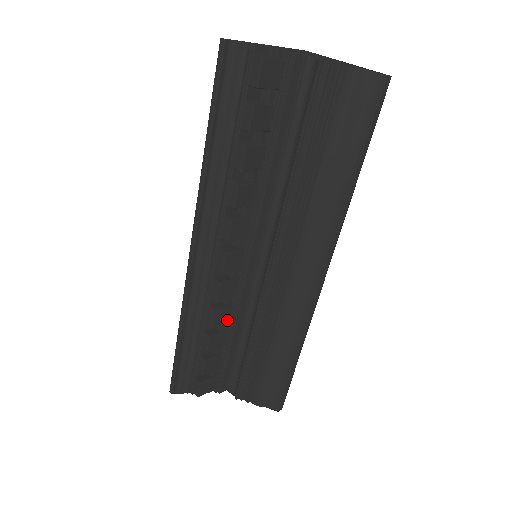
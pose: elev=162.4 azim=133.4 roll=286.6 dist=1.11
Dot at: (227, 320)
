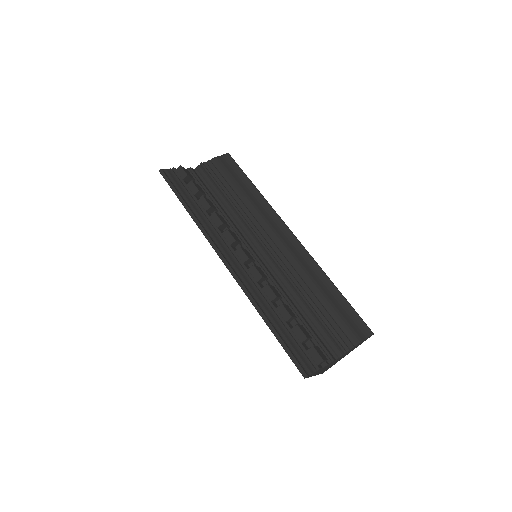
Dot at: (280, 297)
